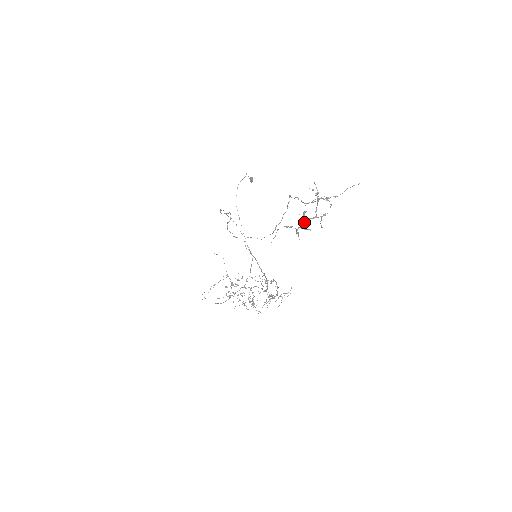
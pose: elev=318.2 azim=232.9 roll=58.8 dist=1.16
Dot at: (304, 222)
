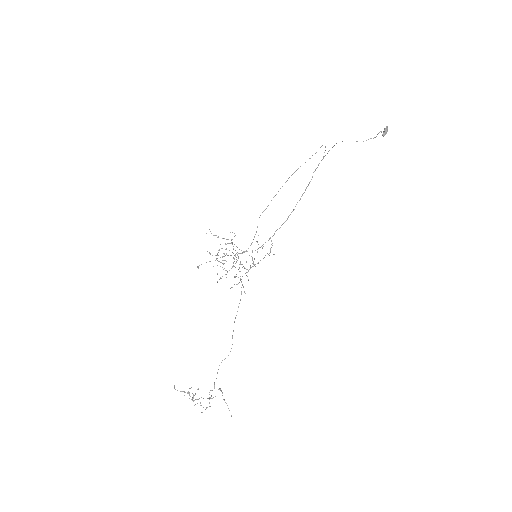
Dot at: occluded
